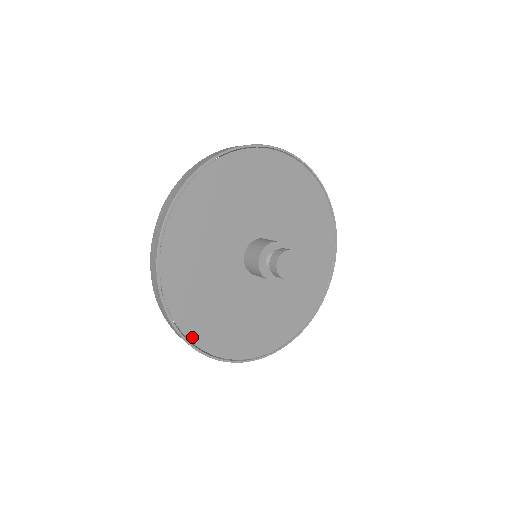
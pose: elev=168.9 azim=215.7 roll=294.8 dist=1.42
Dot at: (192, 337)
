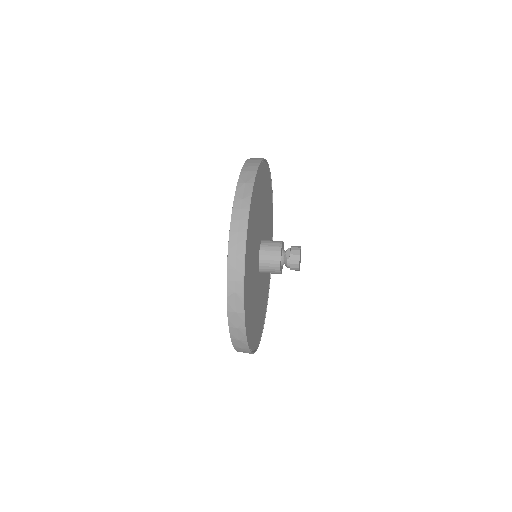
Dot at: (255, 346)
